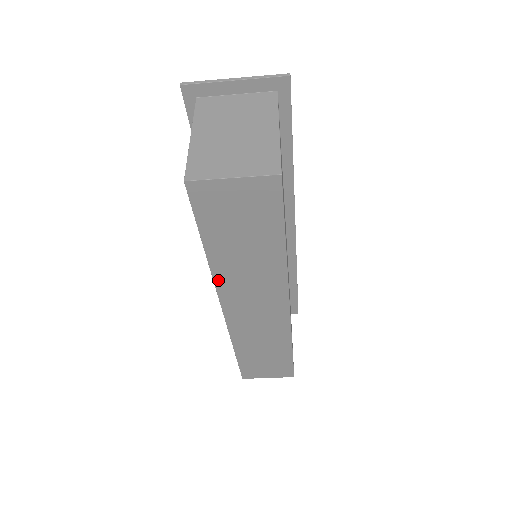
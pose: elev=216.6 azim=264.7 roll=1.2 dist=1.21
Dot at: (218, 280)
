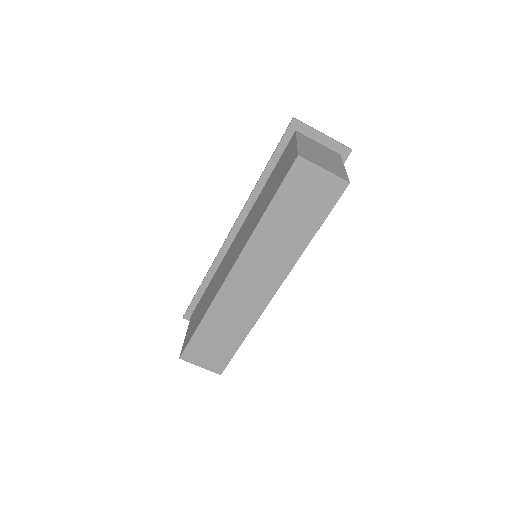
Dot at: (252, 241)
